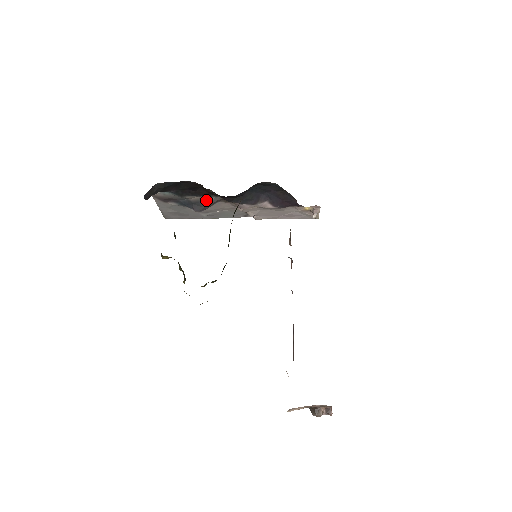
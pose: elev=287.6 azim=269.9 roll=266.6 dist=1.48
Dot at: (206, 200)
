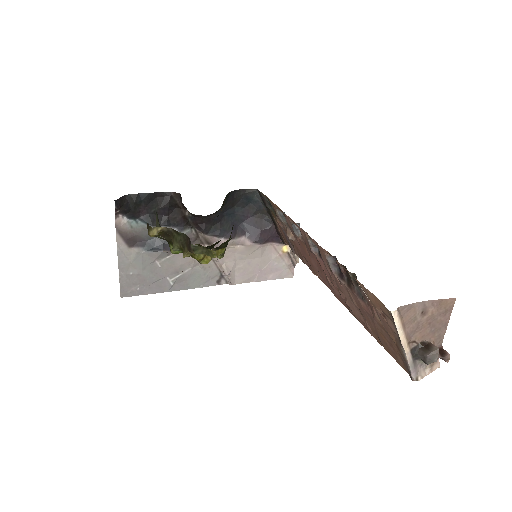
Dot at: occluded
